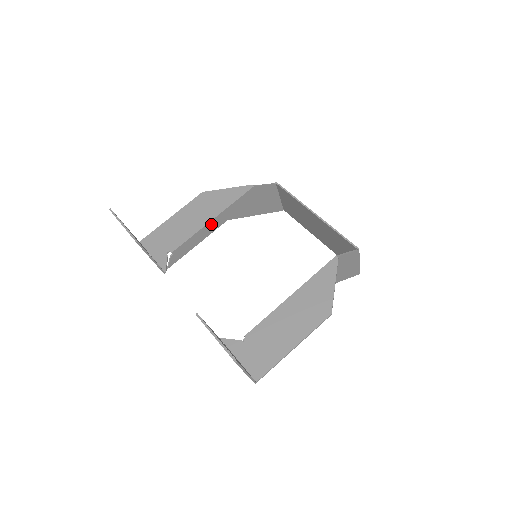
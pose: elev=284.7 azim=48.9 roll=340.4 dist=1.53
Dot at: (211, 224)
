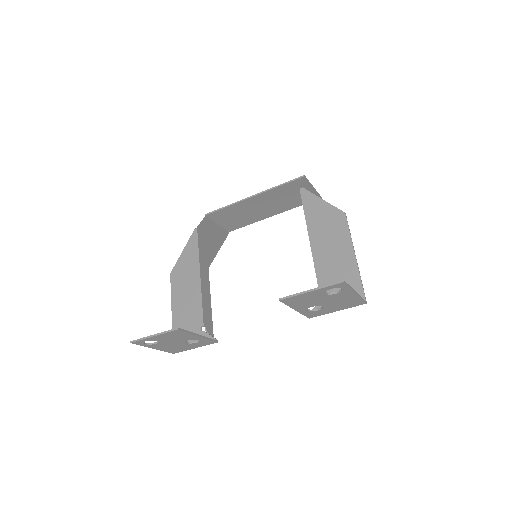
Dot at: (203, 280)
